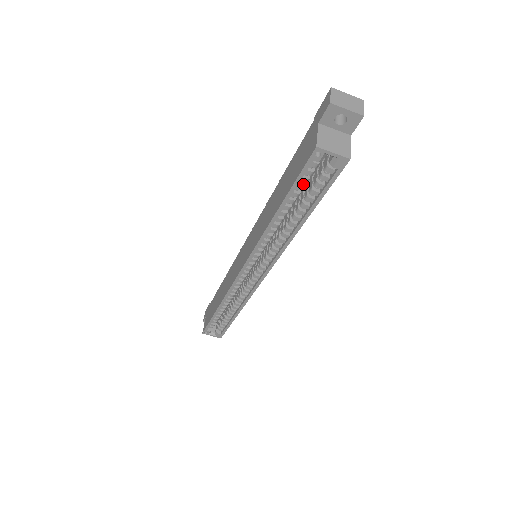
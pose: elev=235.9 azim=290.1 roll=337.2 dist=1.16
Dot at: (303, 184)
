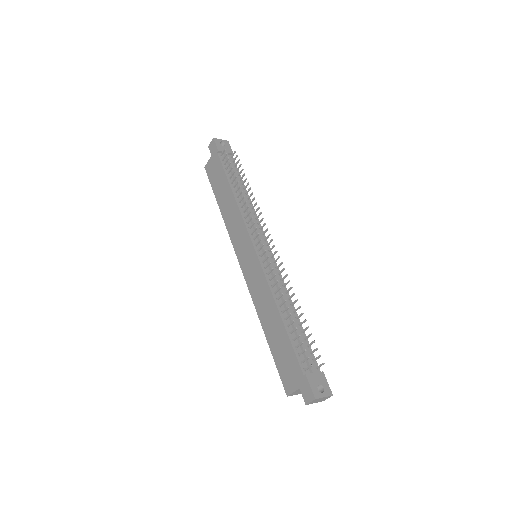
Dot at: occluded
